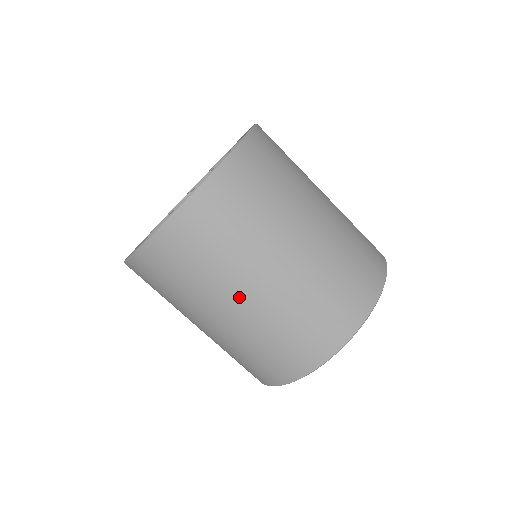
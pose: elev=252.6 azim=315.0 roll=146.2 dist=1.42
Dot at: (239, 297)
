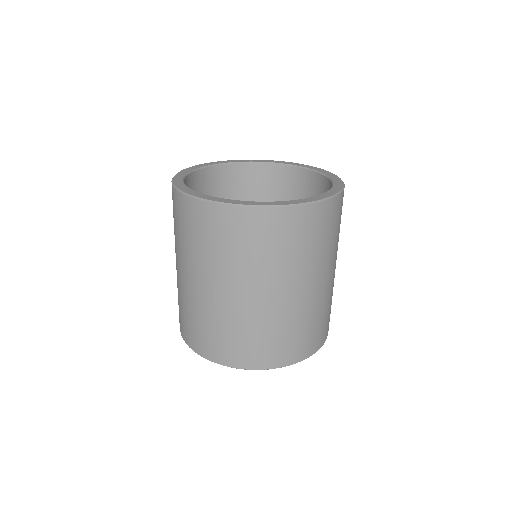
Dot at: (302, 286)
